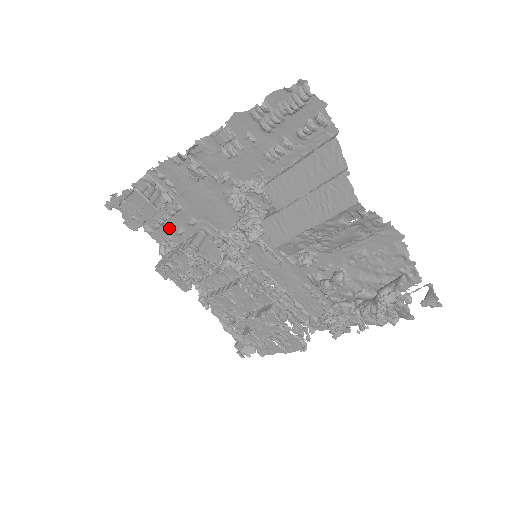
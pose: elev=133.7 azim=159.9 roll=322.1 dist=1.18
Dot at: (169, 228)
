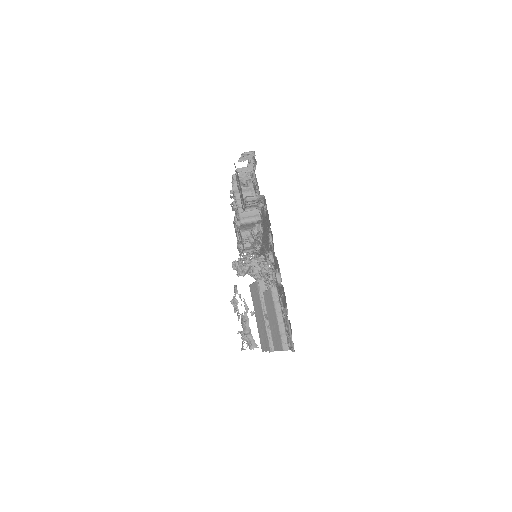
Dot at: occluded
